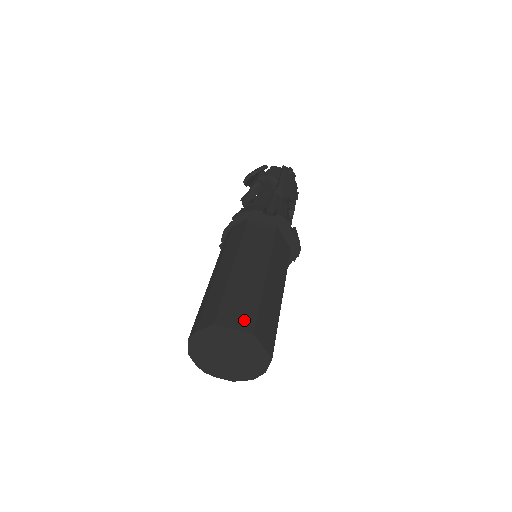
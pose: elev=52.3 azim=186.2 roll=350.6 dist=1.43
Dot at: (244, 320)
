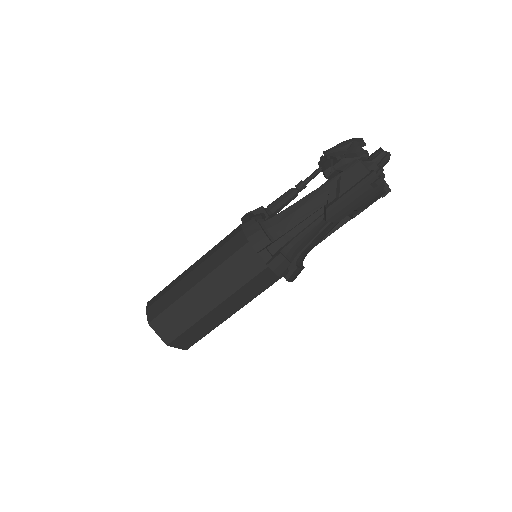
Dot at: (168, 333)
